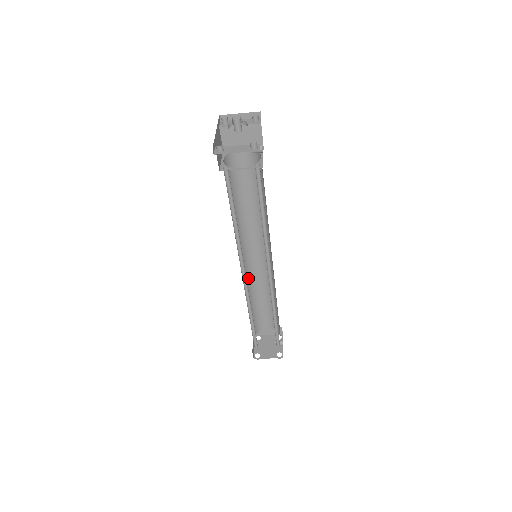
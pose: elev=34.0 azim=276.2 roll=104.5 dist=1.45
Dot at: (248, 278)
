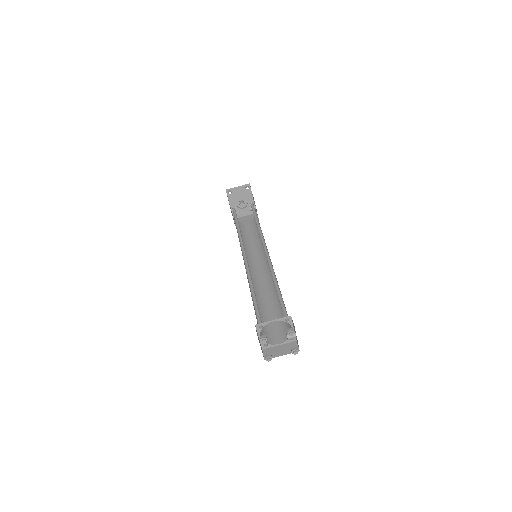
Dot at: occluded
